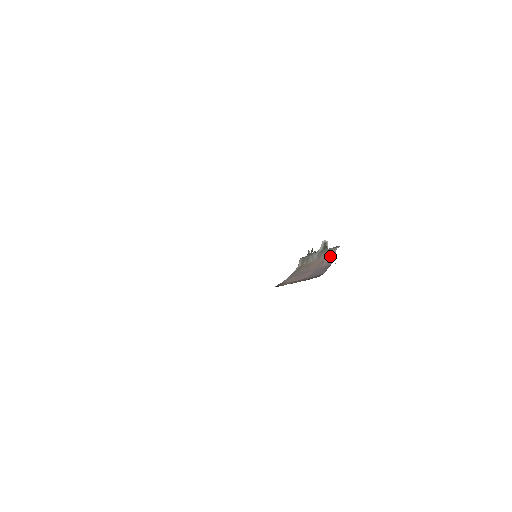
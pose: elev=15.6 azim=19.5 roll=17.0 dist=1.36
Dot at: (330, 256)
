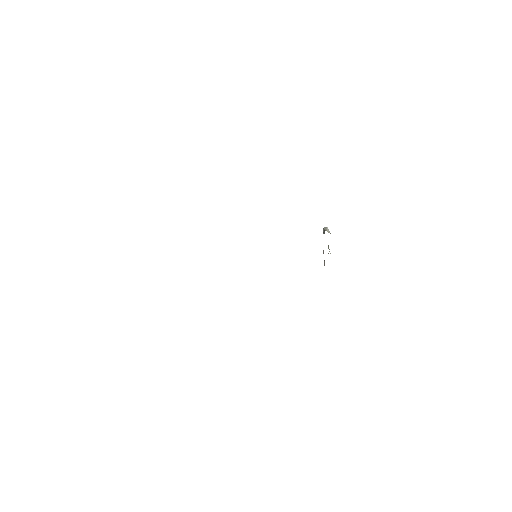
Dot at: occluded
